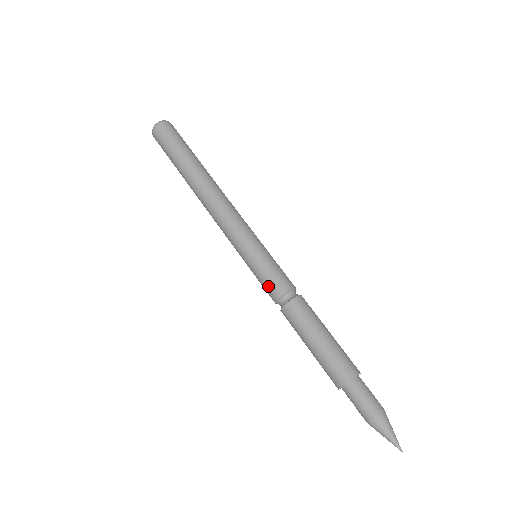
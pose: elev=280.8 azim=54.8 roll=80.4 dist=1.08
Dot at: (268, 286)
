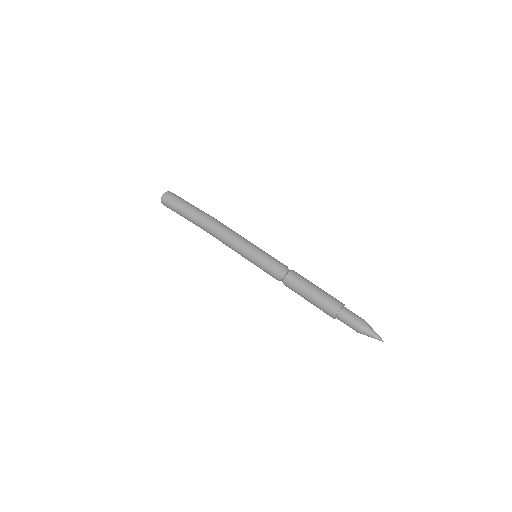
Dot at: (270, 275)
